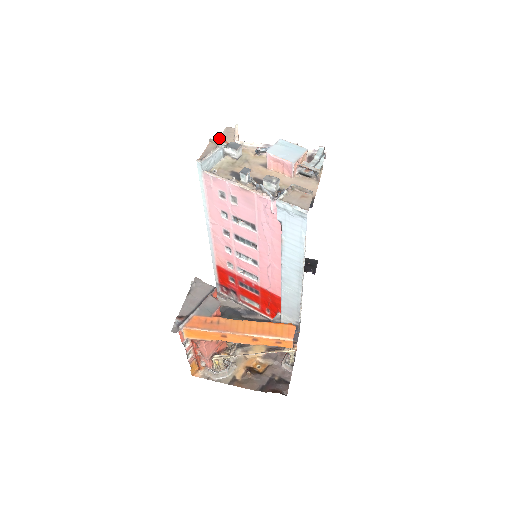
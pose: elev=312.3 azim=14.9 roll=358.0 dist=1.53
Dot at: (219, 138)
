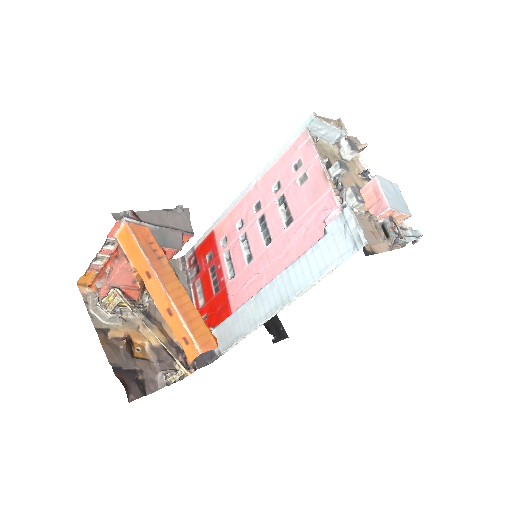
Dot at: occluded
